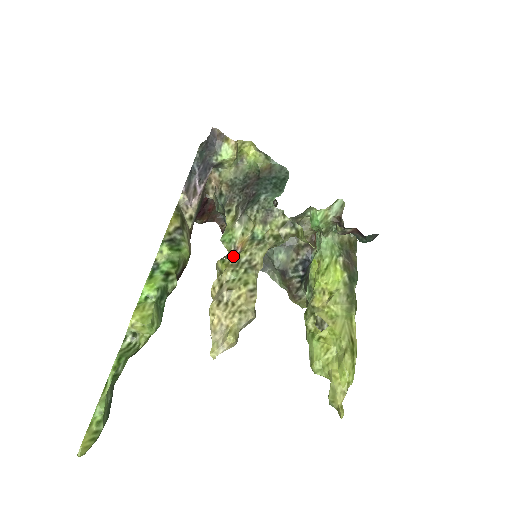
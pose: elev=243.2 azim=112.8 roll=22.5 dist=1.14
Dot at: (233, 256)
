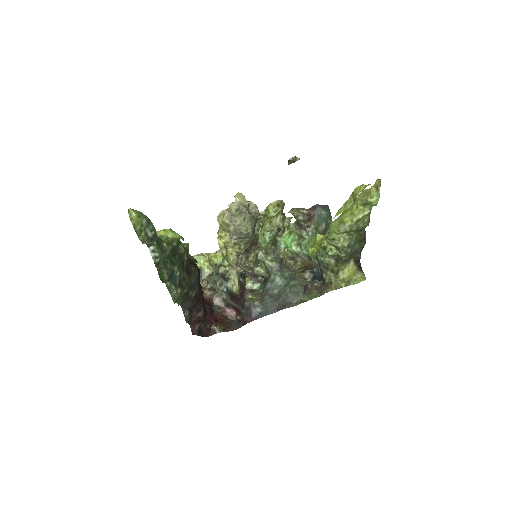
Dot at: occluded
